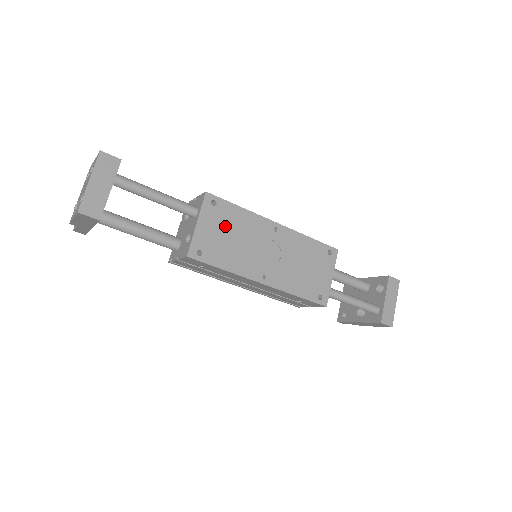
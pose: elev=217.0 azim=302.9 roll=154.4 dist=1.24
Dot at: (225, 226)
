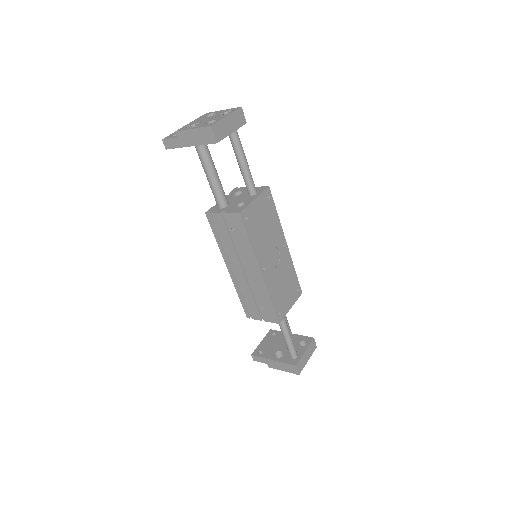
Dot at: (265, 216)
